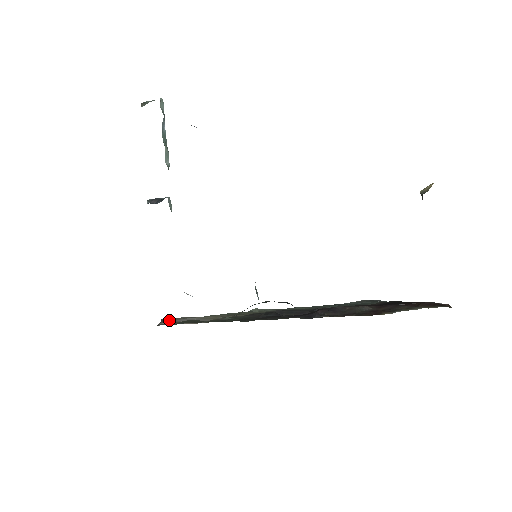
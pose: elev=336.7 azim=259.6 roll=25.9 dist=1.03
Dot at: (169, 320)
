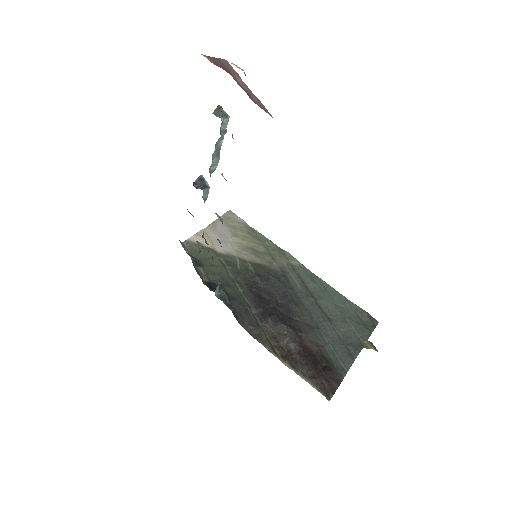
Dot at: (224, 221)
